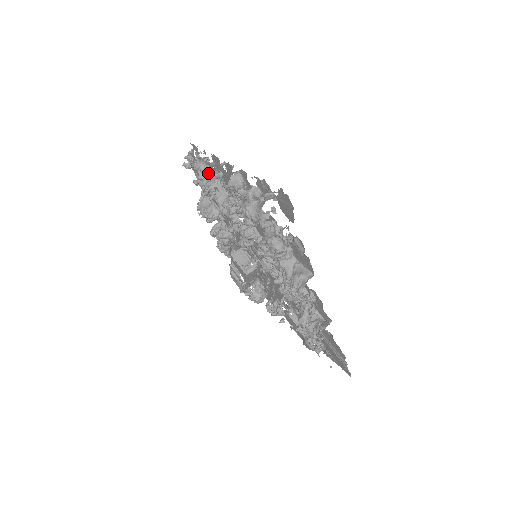
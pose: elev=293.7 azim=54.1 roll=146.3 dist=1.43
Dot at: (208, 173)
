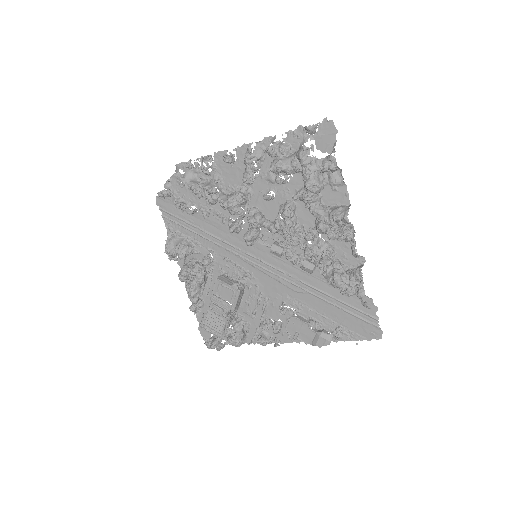
Dot at: (224, 156)
